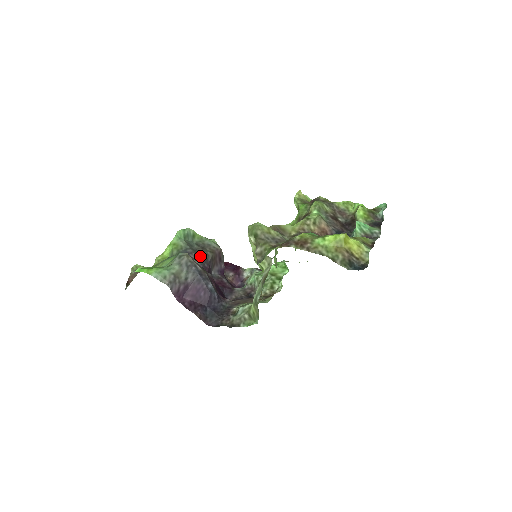
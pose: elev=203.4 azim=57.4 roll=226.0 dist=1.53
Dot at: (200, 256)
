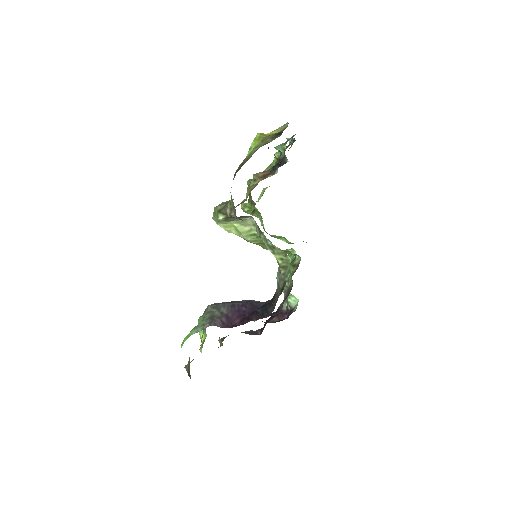
Dot at: occluded
